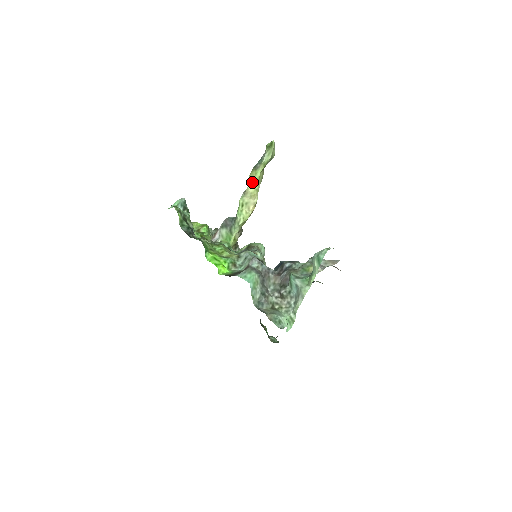
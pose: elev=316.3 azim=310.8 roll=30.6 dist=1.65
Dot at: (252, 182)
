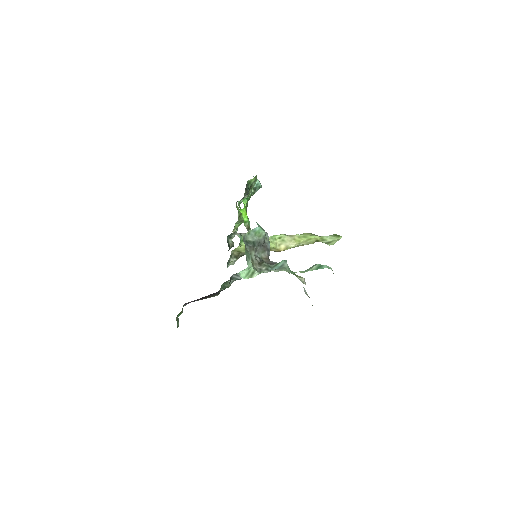
Dot at: (303, 236)
